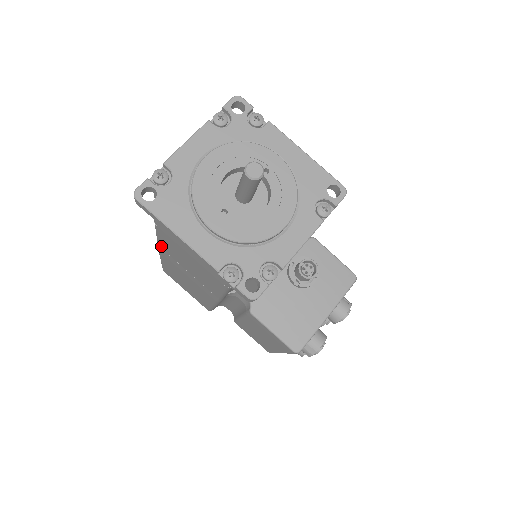
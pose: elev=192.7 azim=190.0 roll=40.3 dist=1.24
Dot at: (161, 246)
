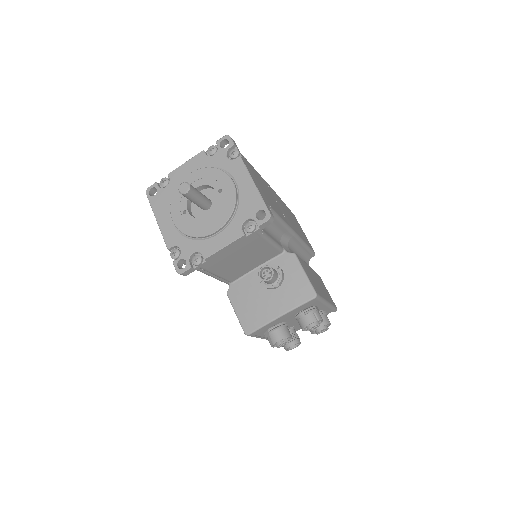
Dot at: occluded
